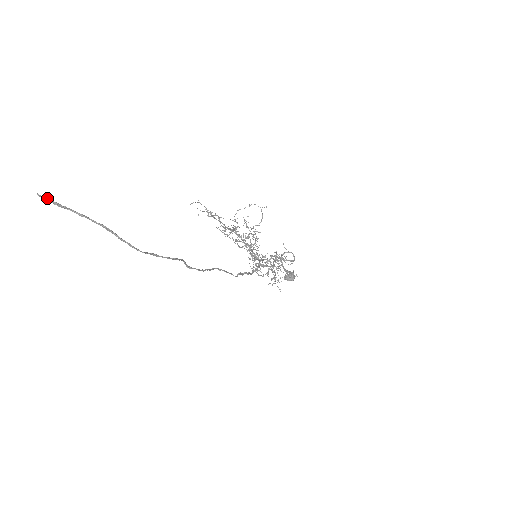
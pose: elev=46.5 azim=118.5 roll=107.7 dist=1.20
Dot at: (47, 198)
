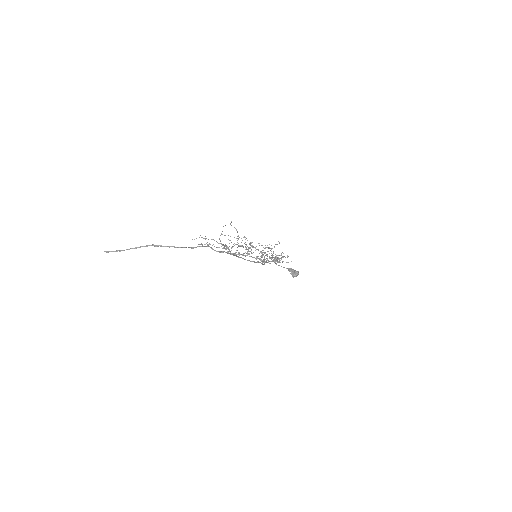
Dot at: (111, 251)
